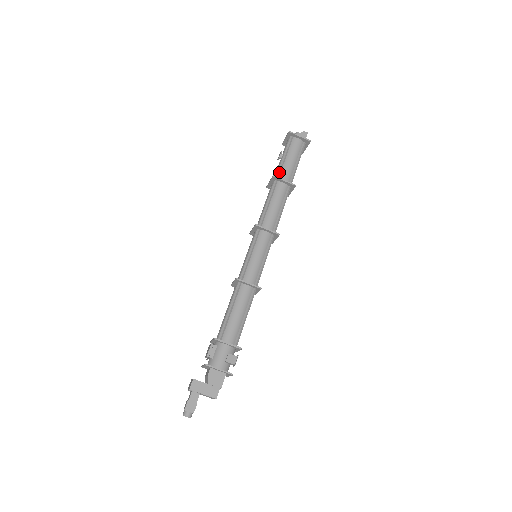
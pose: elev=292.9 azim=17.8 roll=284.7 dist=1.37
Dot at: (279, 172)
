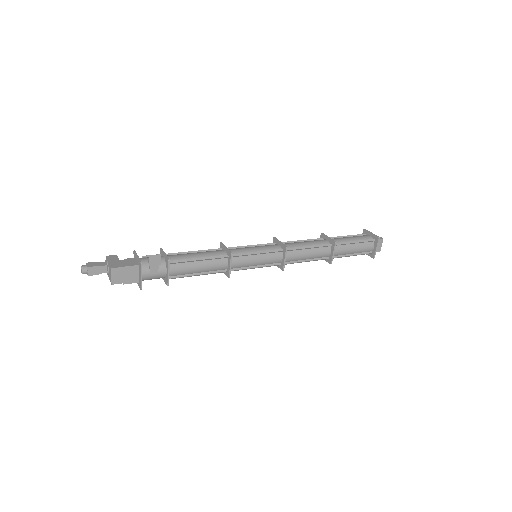
Dot at: (331, 237)
